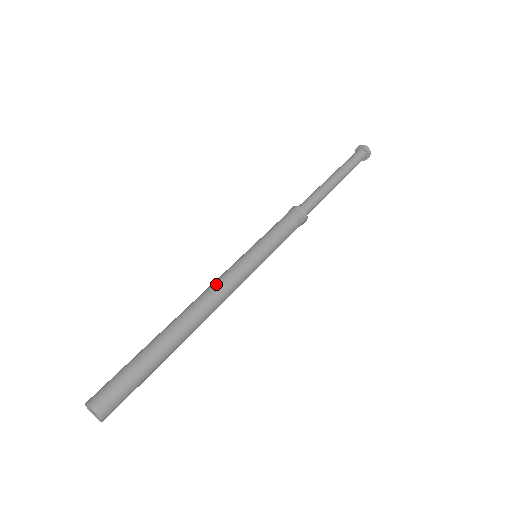
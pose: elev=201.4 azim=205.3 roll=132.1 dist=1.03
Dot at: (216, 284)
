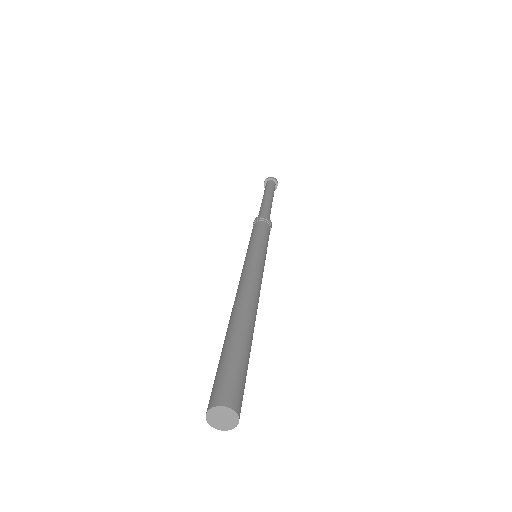
Dot at: (256, 278)
